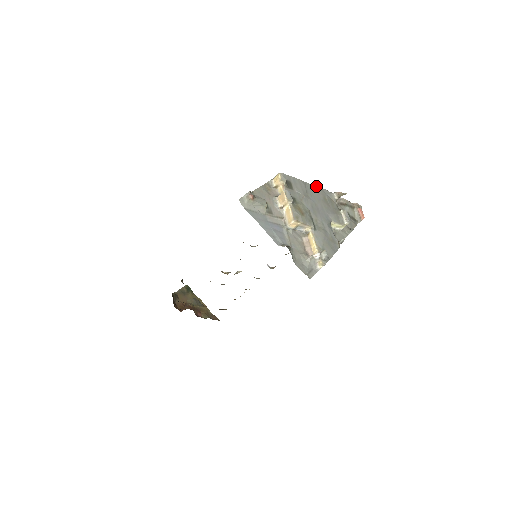
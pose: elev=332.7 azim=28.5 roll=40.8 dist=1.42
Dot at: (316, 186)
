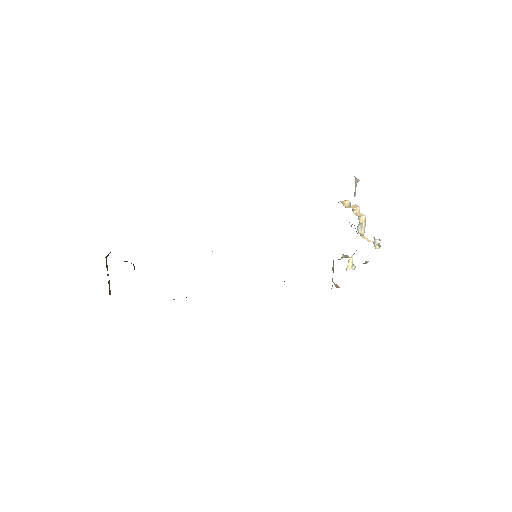
Dot at: occluded
